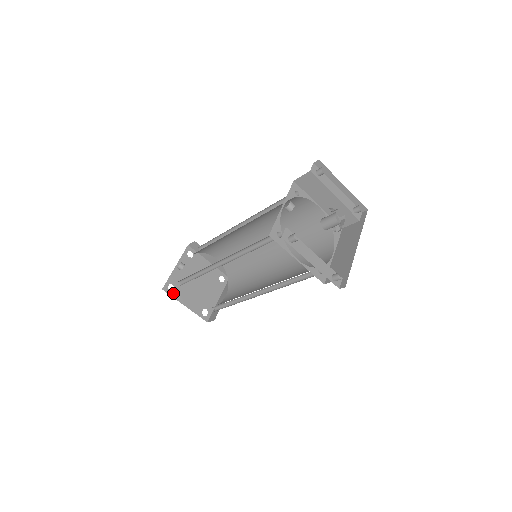
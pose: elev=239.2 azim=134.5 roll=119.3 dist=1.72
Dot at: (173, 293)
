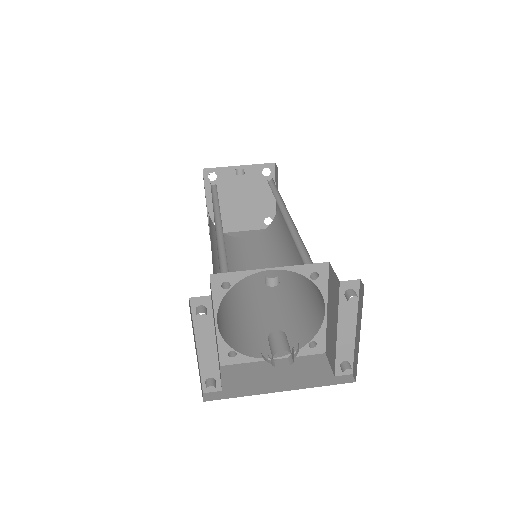
Dot at: (209, 182)
